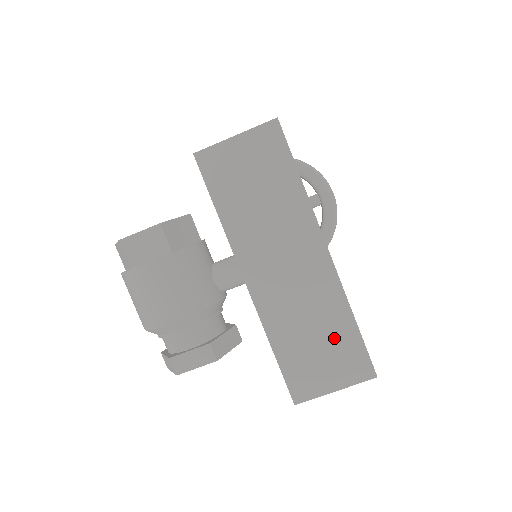
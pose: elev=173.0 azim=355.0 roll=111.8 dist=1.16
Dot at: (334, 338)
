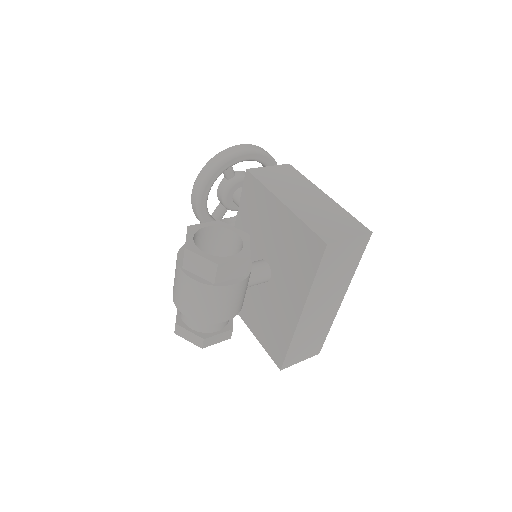
Dot at: (316, 339)
